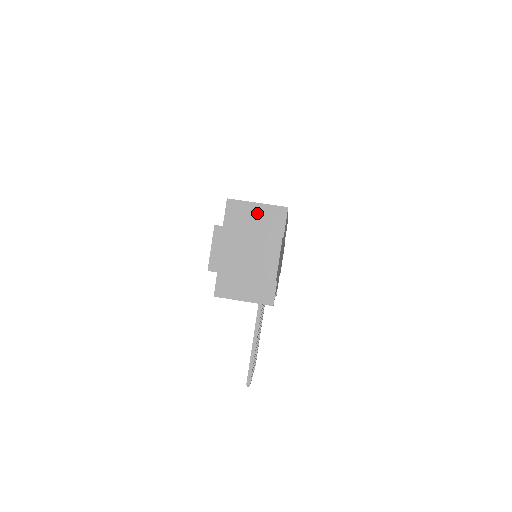
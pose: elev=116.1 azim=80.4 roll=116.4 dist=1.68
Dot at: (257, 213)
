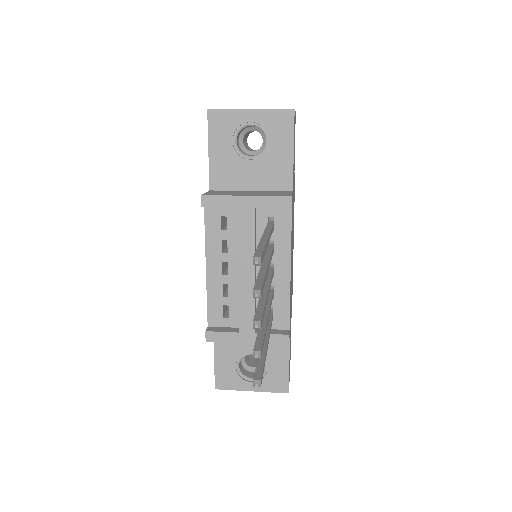
Dot at: occluded
